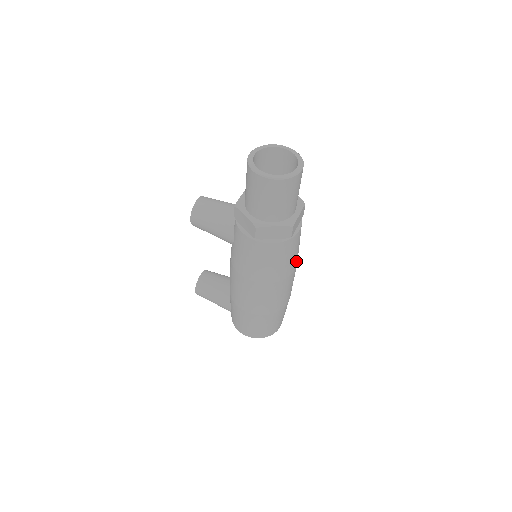
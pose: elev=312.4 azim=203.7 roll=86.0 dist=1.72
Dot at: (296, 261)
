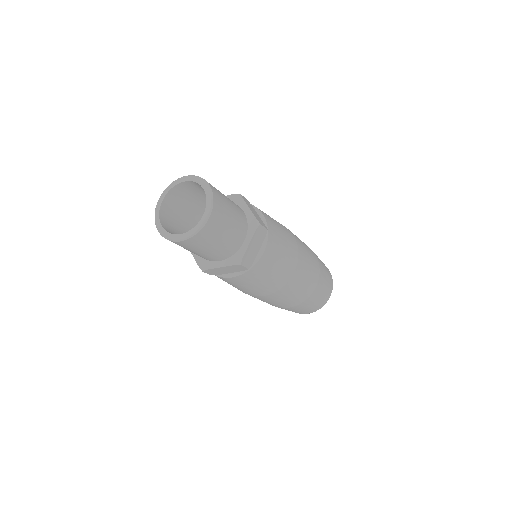
Dot at: (289, 268)
